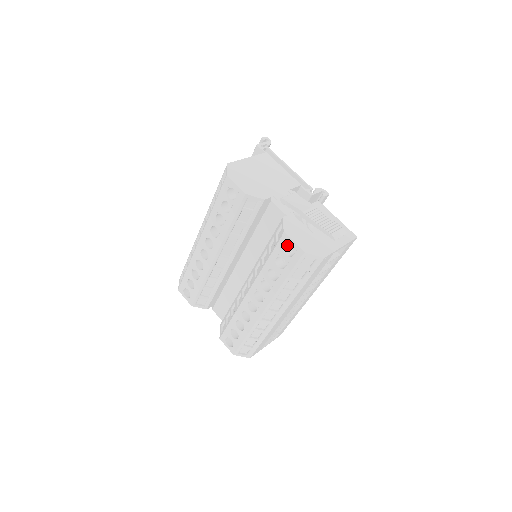
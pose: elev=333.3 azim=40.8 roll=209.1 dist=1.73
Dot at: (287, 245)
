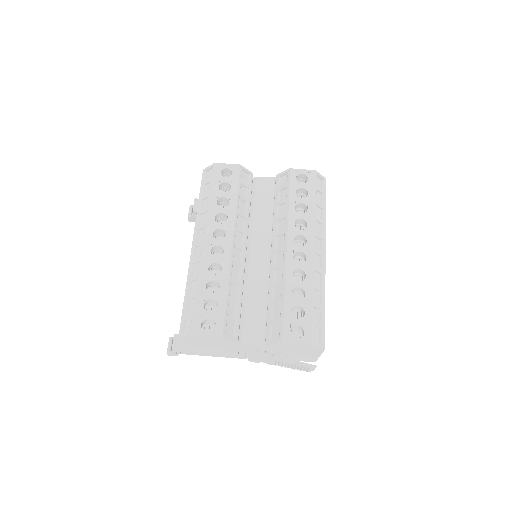
Dot at: occluded
